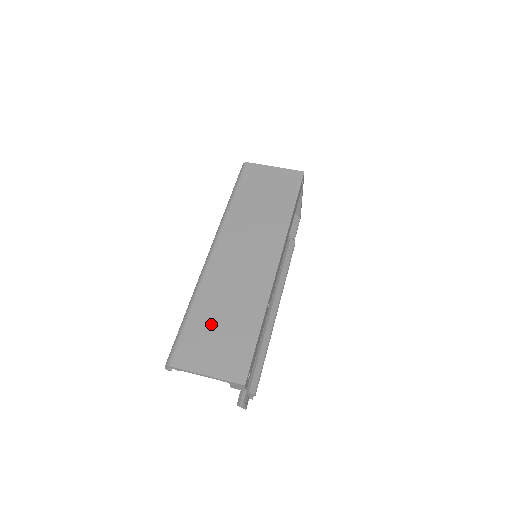
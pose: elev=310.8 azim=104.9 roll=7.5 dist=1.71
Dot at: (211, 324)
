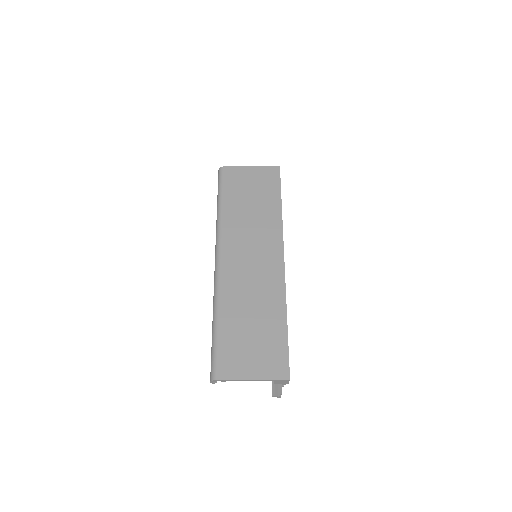
Dot at: (241, 331)
